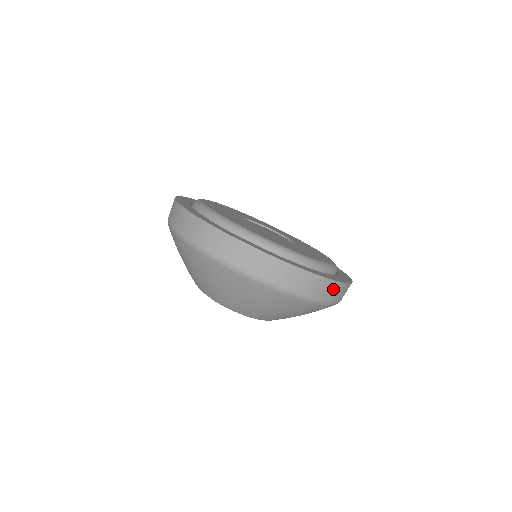
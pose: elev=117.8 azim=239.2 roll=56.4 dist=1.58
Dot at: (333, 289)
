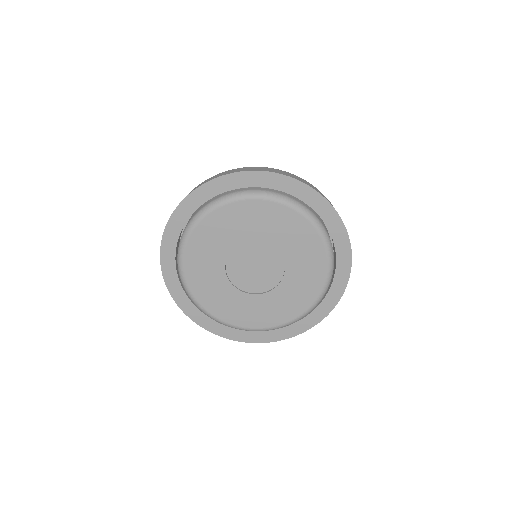
Dot at: occluded
